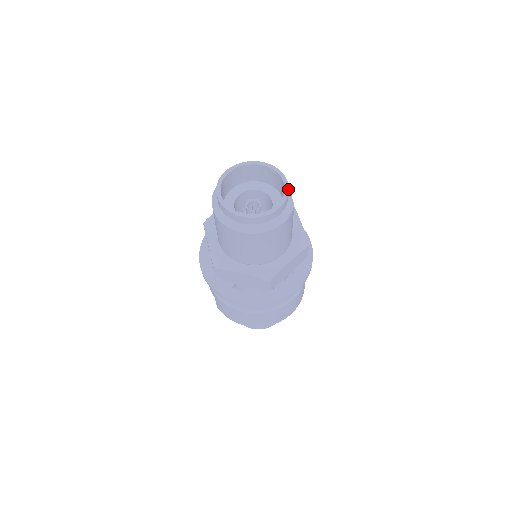
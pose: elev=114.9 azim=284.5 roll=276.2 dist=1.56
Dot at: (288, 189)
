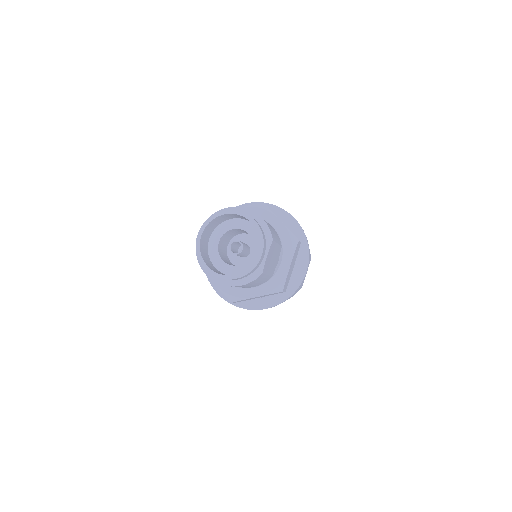
Dot at: (257, 264)
